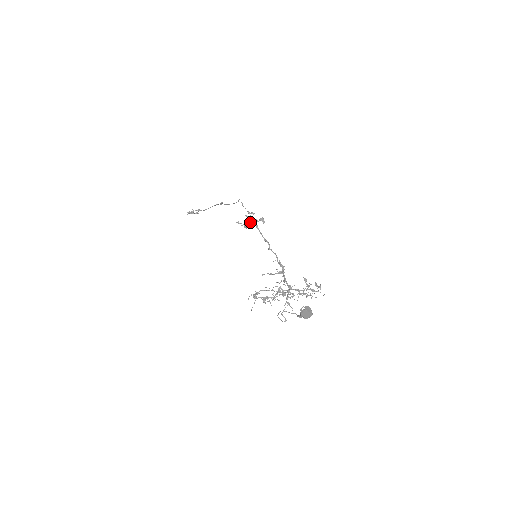
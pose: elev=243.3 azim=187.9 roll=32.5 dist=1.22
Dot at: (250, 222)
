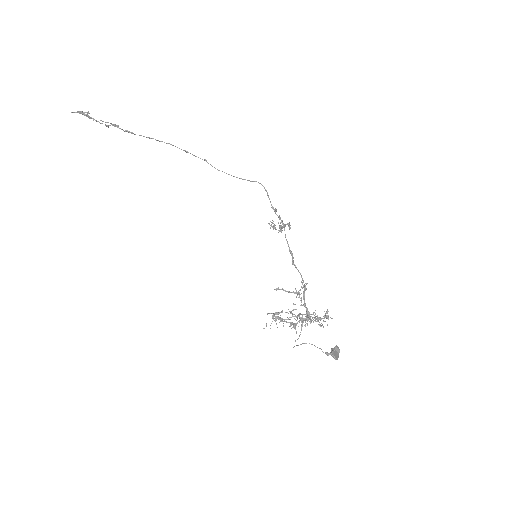
Dot at: occluded
